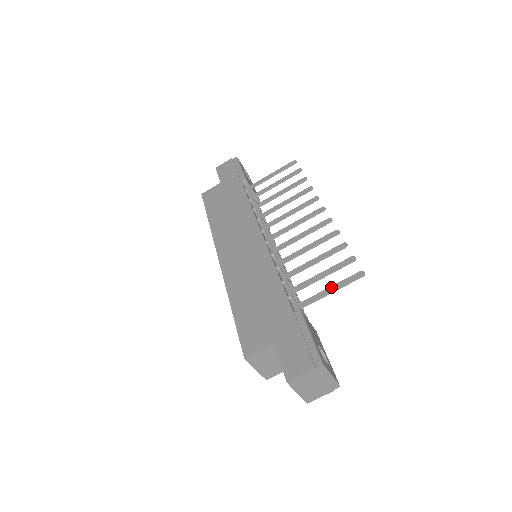
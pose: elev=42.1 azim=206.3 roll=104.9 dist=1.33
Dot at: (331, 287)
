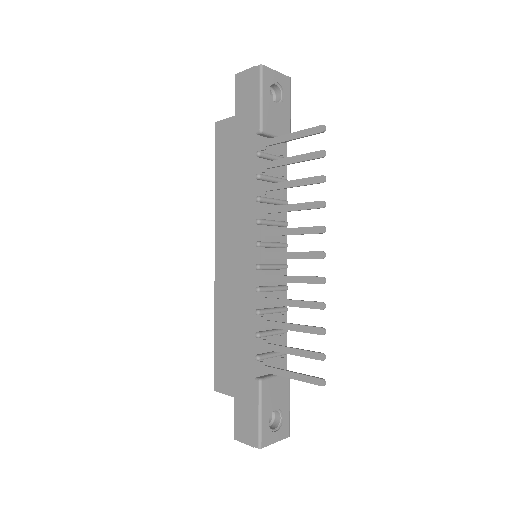
Dot at: (293, 374)
